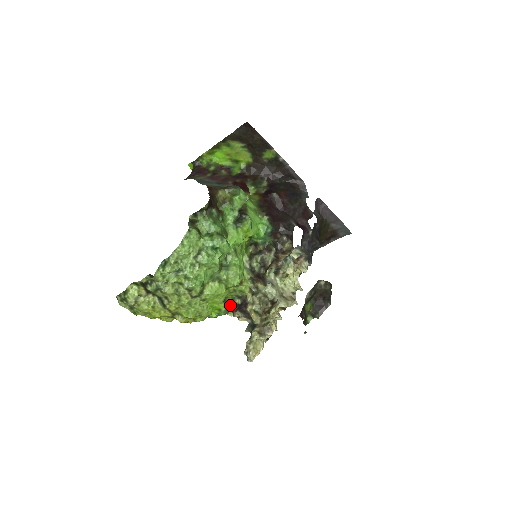
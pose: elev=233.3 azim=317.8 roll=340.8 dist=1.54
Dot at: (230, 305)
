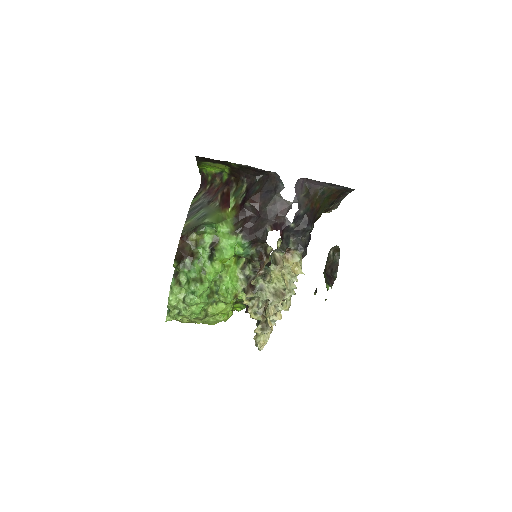
Dot at: (244, 304)
